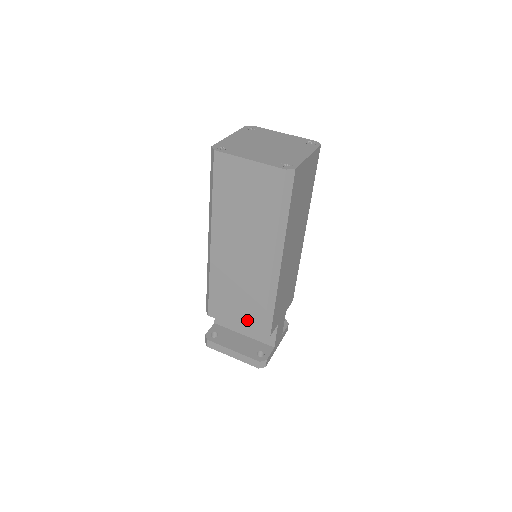
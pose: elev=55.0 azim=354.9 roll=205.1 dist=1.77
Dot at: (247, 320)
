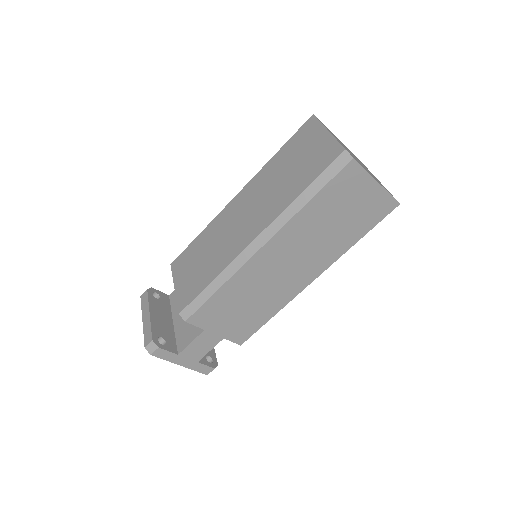
Dot at: (187, 287)
